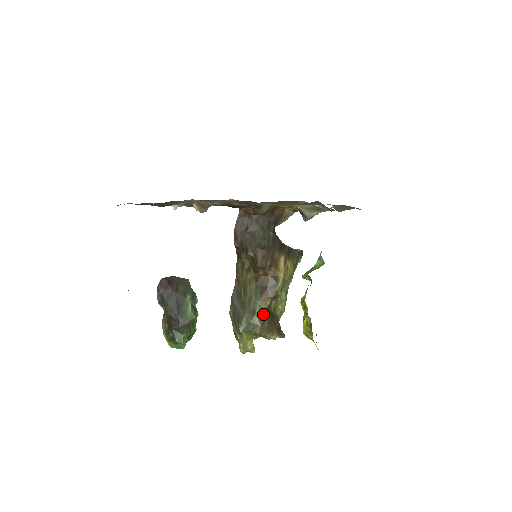
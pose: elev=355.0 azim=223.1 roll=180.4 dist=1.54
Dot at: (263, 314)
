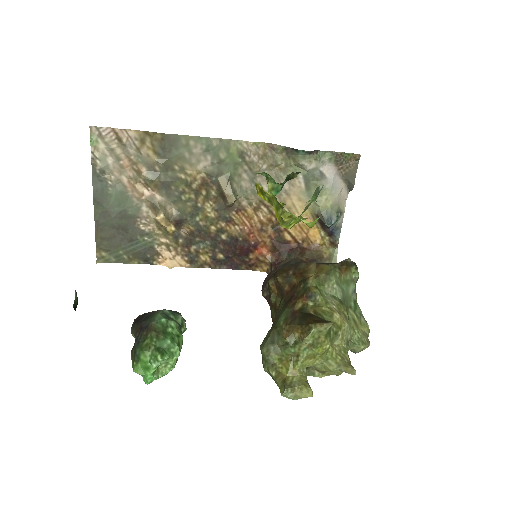
Dot at: (291, 315)
